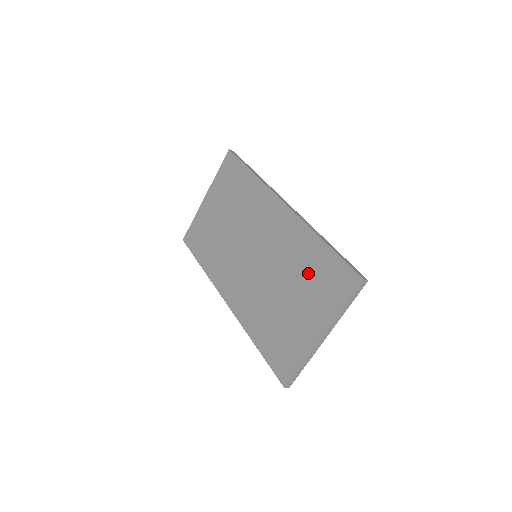
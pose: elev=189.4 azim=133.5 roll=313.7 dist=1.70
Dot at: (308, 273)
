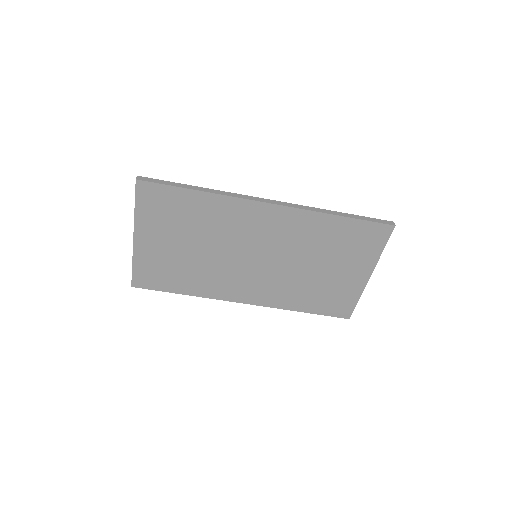
Dot at: (334, 244)
